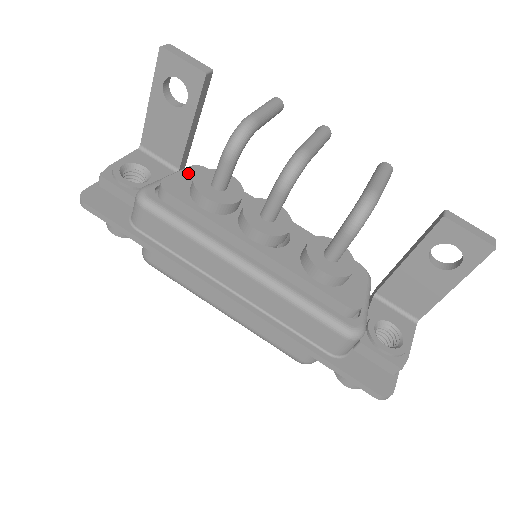
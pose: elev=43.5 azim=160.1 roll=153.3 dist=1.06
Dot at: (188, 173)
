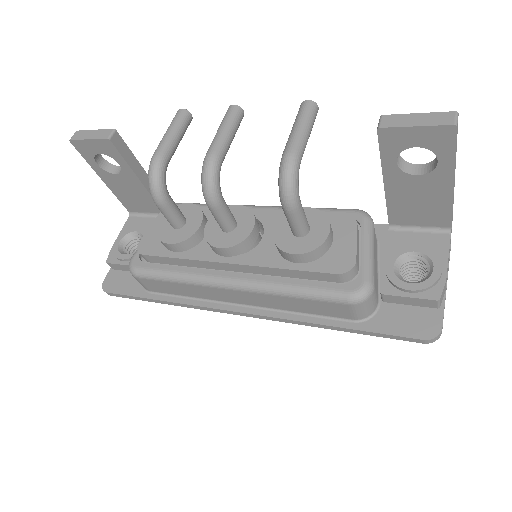
Dot at: occluded
